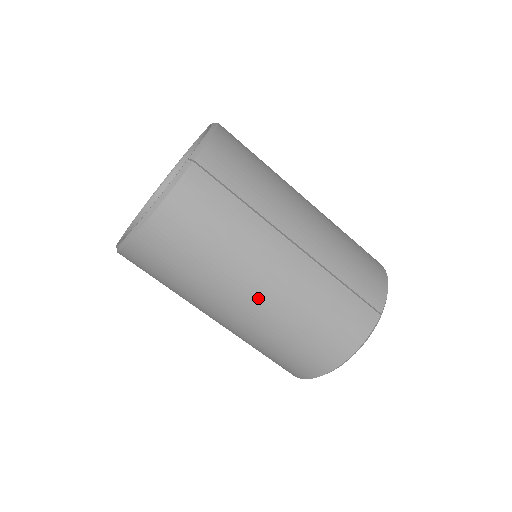
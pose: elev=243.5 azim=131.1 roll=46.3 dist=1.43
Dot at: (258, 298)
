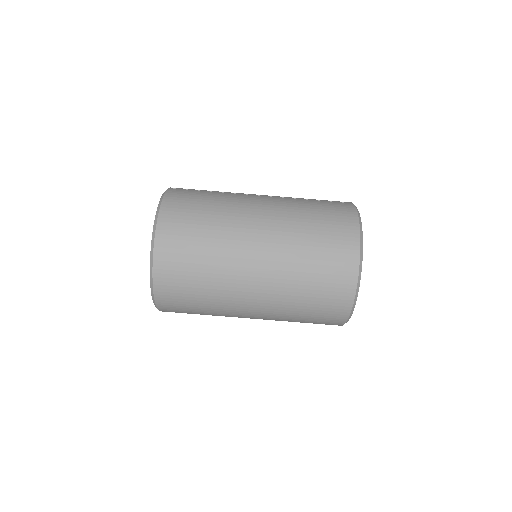
Dot at: (262, 223)
